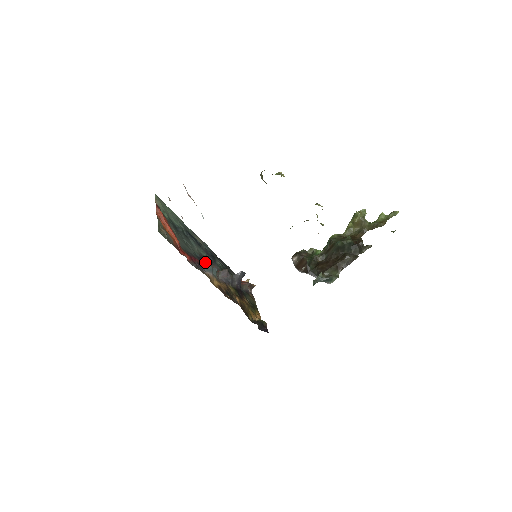
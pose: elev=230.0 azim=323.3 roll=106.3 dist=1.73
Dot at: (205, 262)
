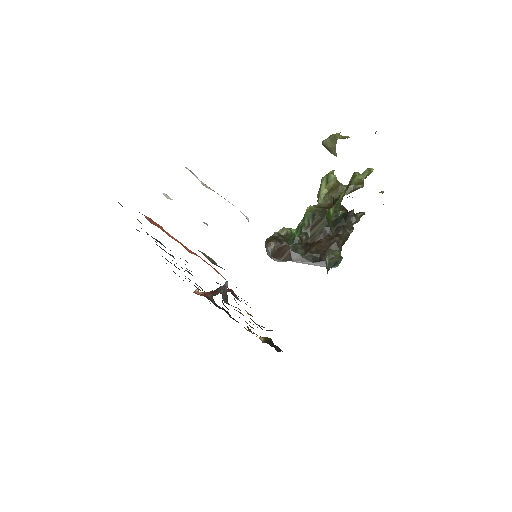
Dot at: occluded
